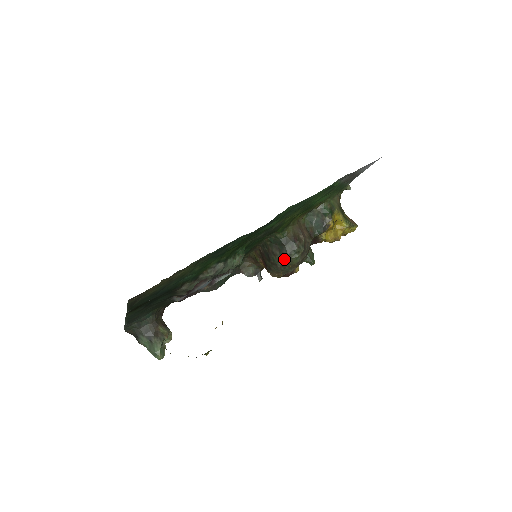
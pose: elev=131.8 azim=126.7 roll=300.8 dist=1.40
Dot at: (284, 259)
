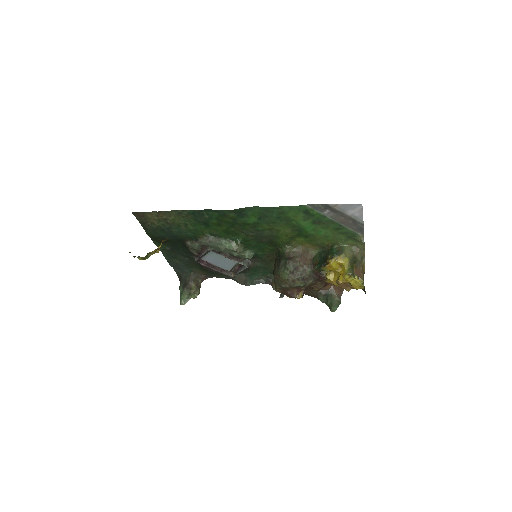
Dot at: (277, 271)
